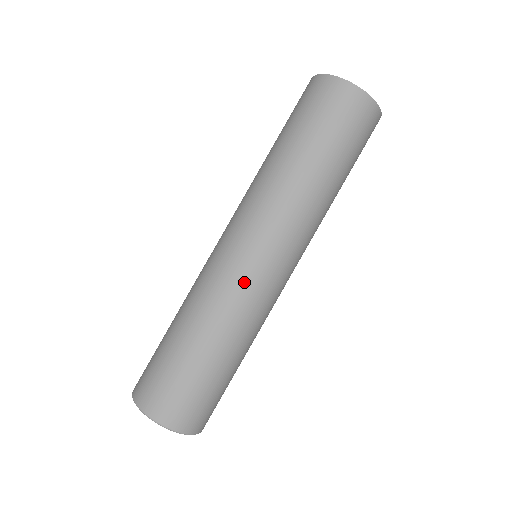
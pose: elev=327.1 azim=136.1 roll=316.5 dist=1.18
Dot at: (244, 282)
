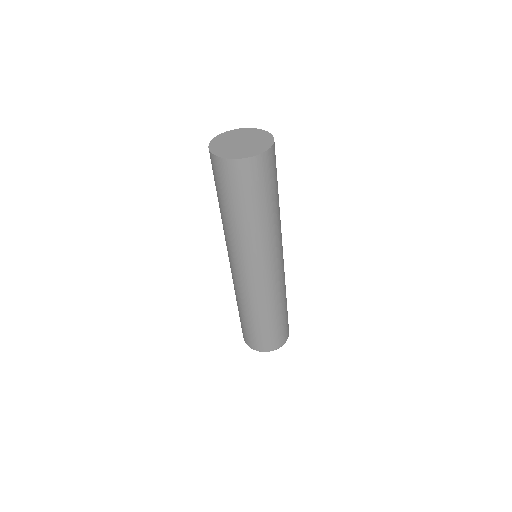
Dot at: (265, 287)
